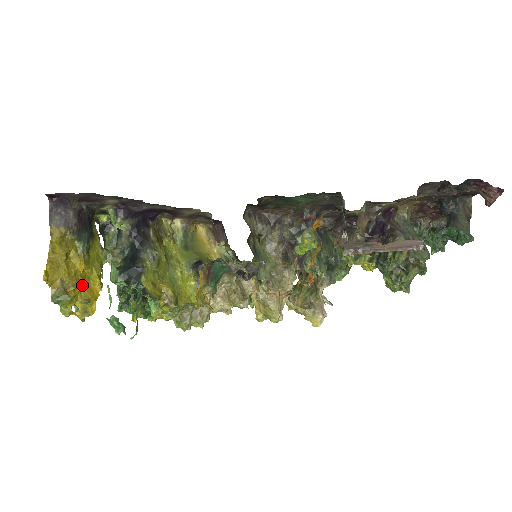
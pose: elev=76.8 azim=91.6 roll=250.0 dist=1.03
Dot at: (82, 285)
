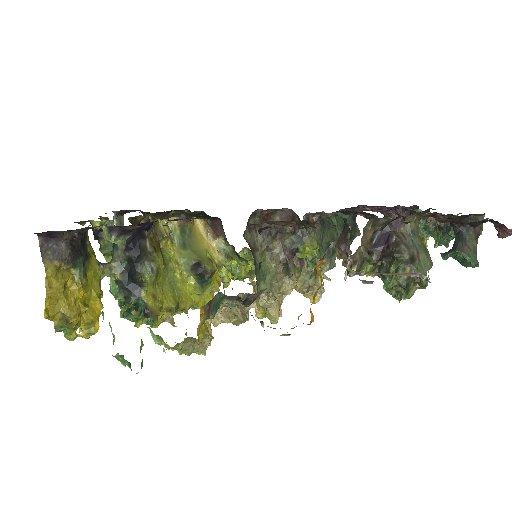
Dot at: (83, 311)
